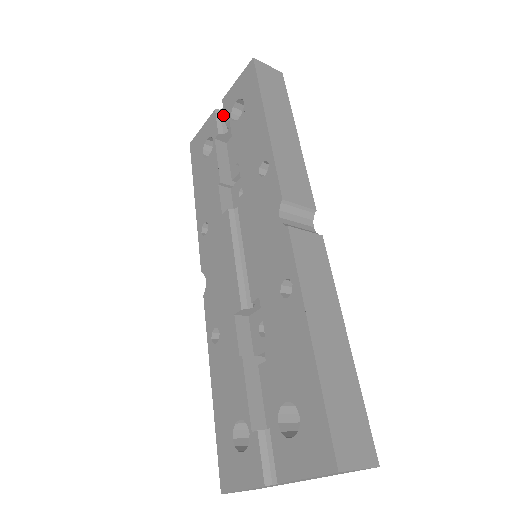
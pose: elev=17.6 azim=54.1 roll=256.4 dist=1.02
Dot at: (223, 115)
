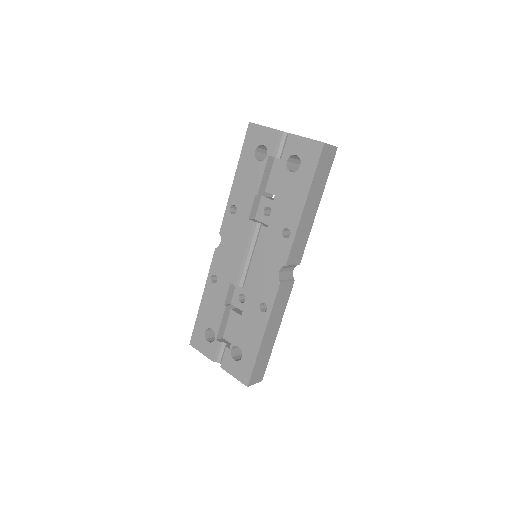
Dot at: (283, 140)
